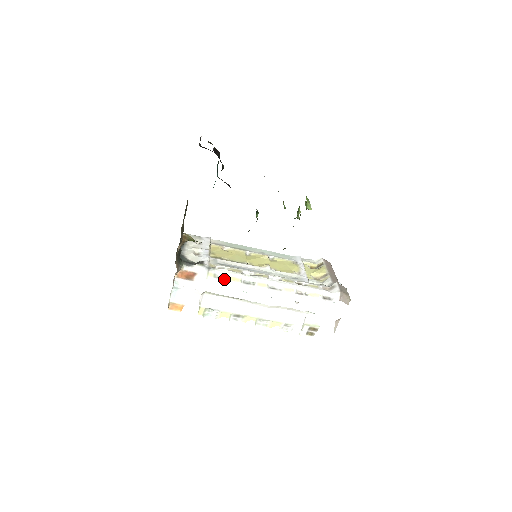
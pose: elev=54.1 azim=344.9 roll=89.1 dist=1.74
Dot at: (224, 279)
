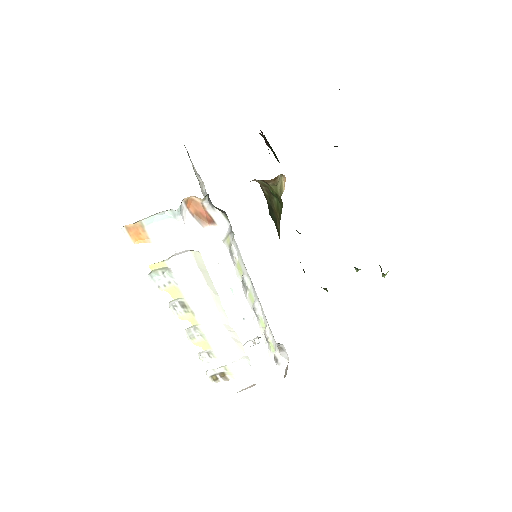
Dot at: (233, 258)
